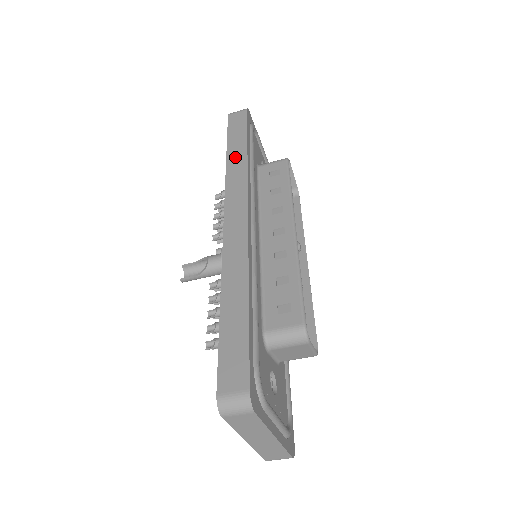
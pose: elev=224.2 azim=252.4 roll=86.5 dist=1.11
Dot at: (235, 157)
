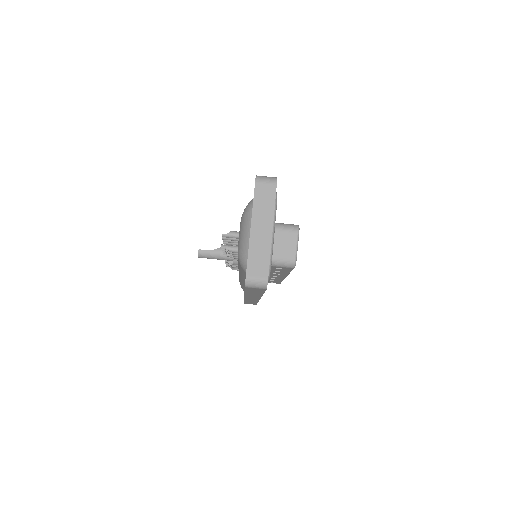
Dot at: occluded
